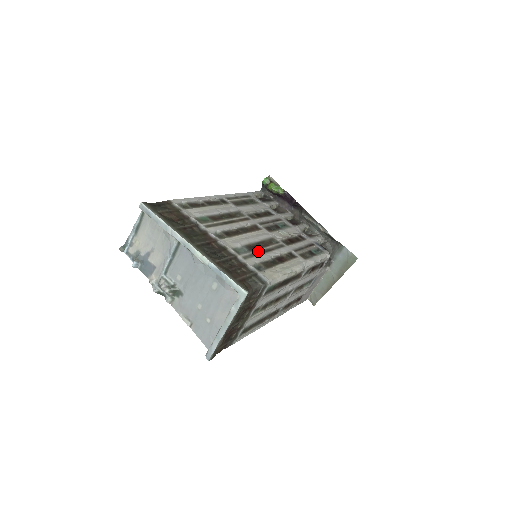
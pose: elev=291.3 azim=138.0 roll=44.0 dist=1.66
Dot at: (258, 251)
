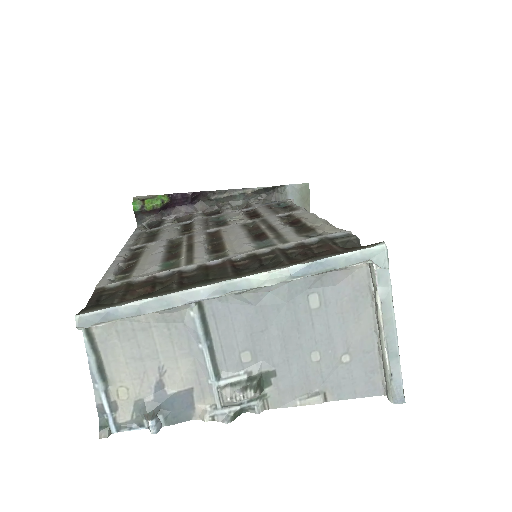
Dot at: (270, 233)
